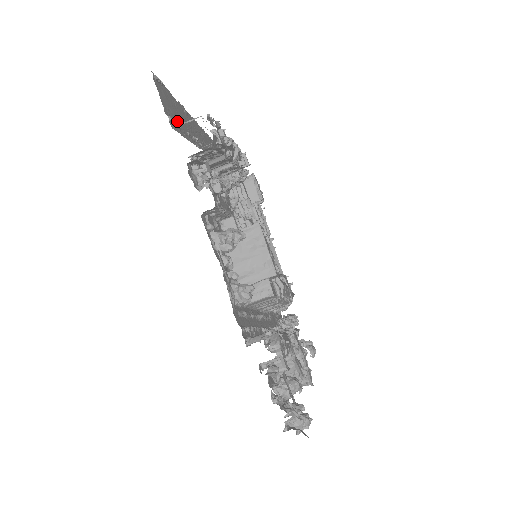
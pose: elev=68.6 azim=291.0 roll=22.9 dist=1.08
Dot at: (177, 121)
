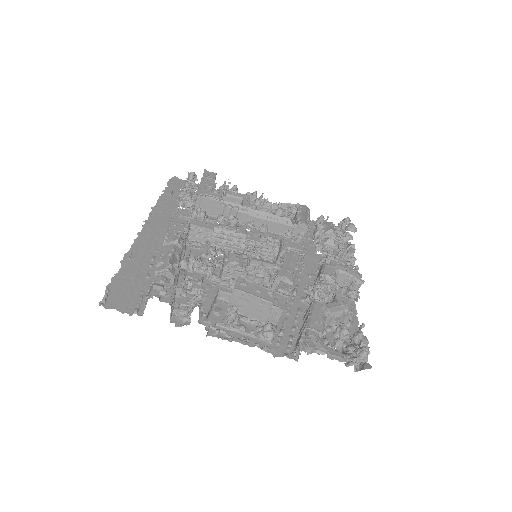
Dot at: (137, 292)
